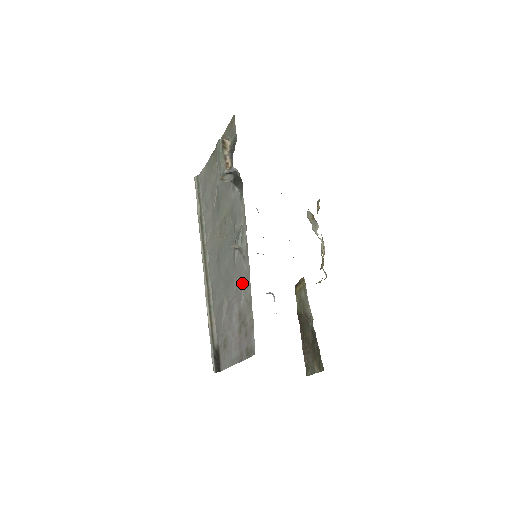
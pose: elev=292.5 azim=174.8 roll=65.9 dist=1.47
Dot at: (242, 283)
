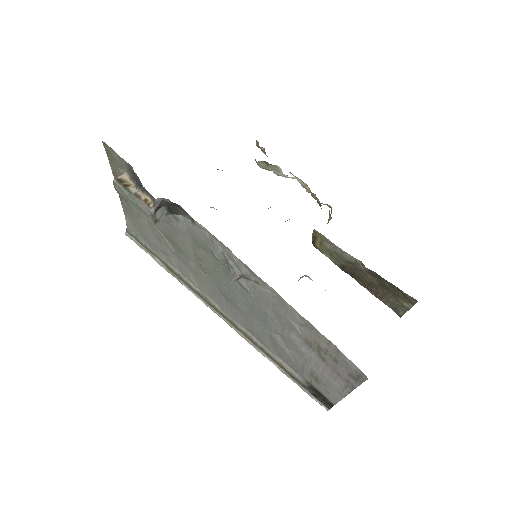
Dot at: (280, 310)
